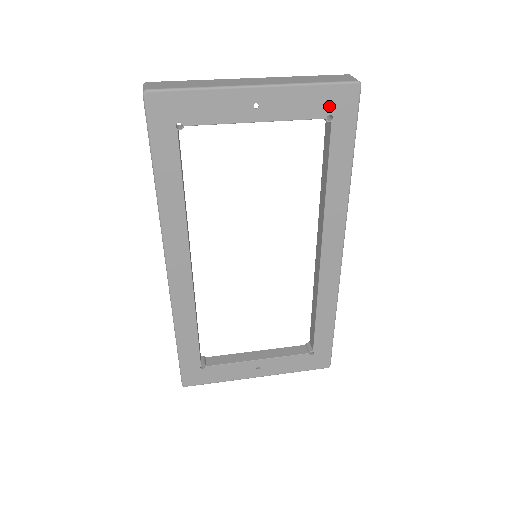
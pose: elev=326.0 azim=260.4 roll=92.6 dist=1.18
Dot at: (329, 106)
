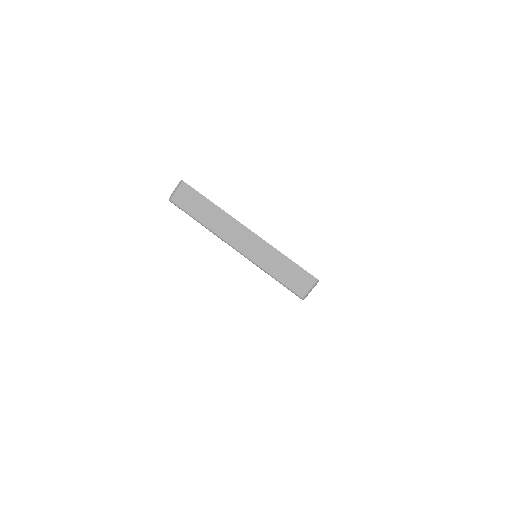
Dot at: occluded
